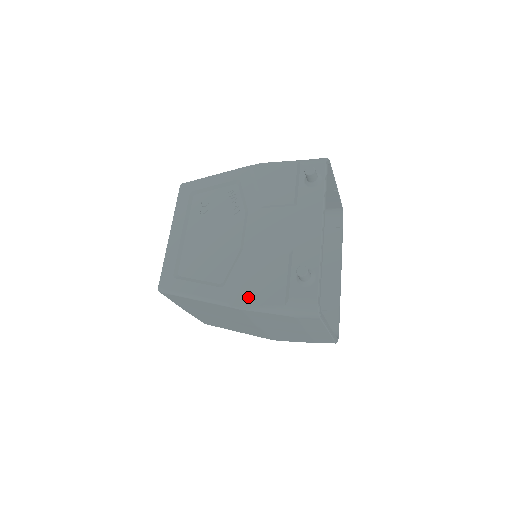
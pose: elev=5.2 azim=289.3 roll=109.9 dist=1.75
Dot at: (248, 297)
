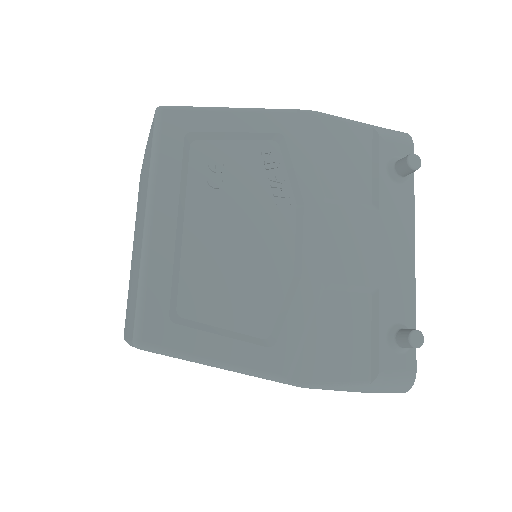
Dot at: (315, 367)
